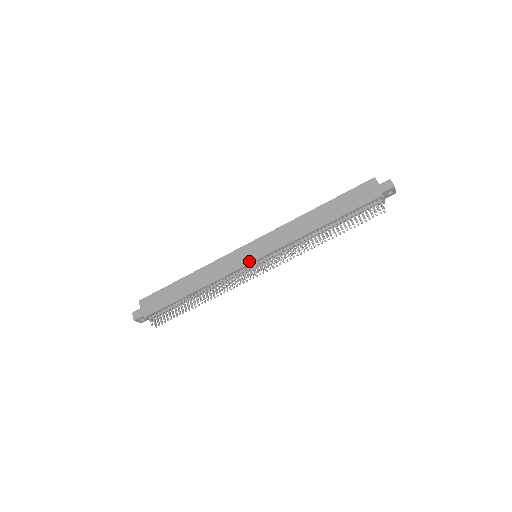
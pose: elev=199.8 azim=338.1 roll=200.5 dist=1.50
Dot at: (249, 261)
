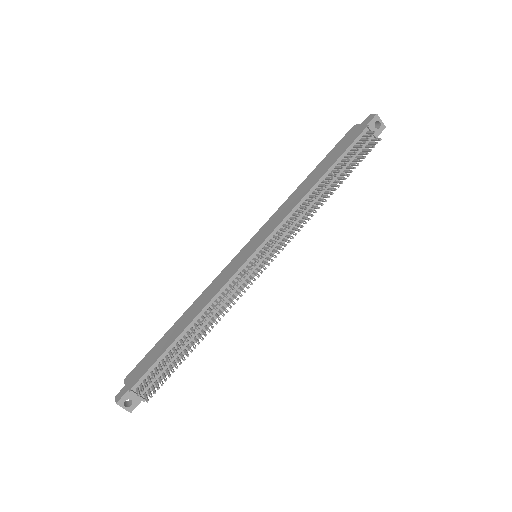
Dot at: (246, 258)
